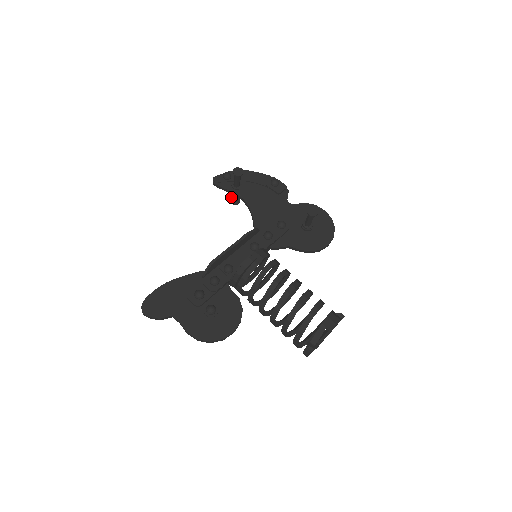
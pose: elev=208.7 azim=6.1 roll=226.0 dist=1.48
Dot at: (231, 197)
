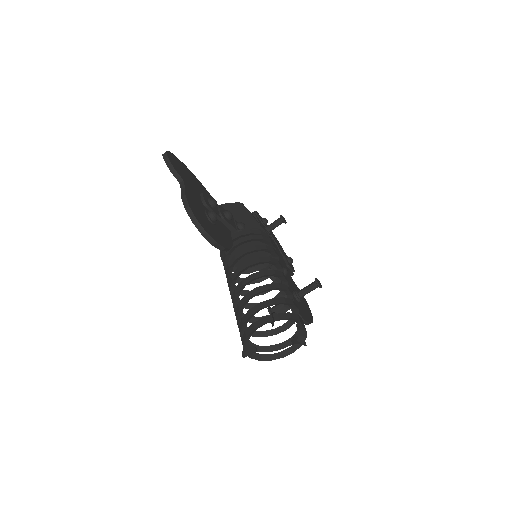
Dot at: occluded
